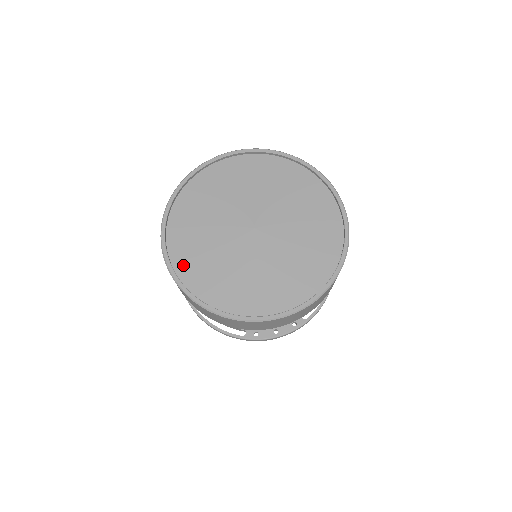
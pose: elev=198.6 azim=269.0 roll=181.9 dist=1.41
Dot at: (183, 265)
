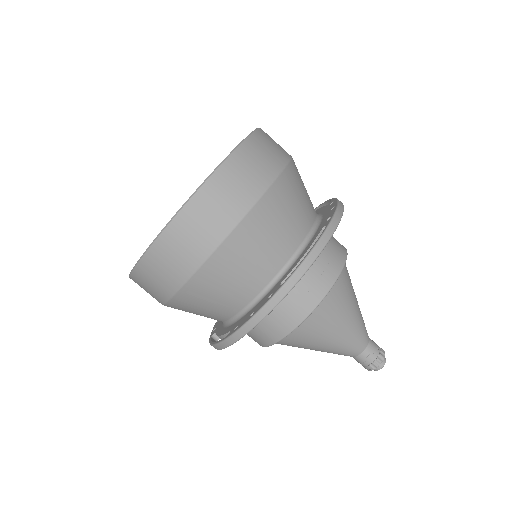
Dot at: occluded
